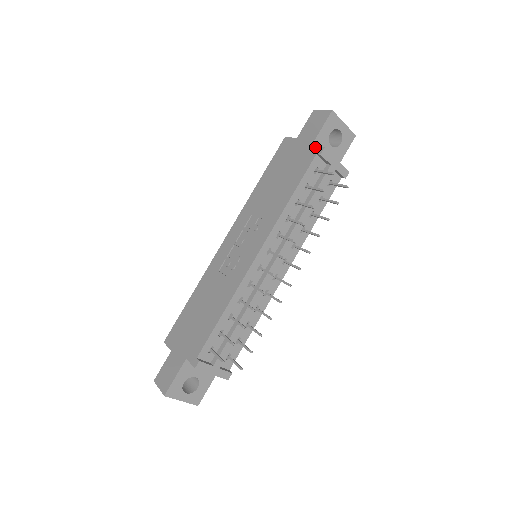
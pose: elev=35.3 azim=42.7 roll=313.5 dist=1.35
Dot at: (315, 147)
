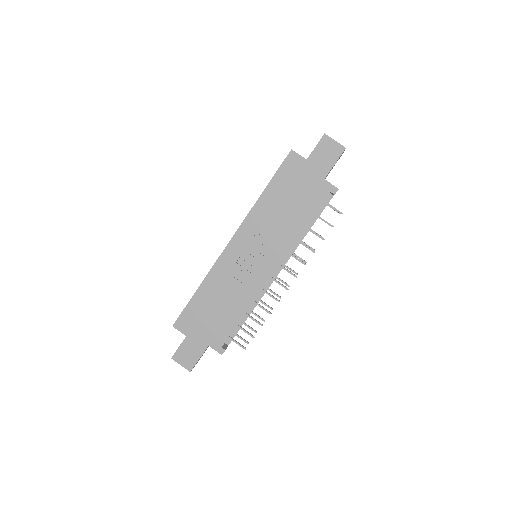
Dot at: (329, 183)
